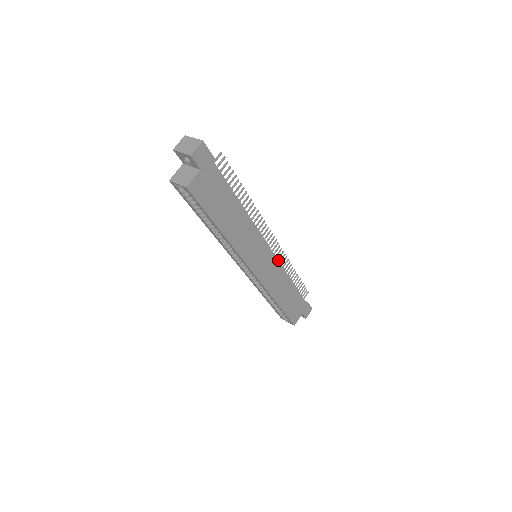
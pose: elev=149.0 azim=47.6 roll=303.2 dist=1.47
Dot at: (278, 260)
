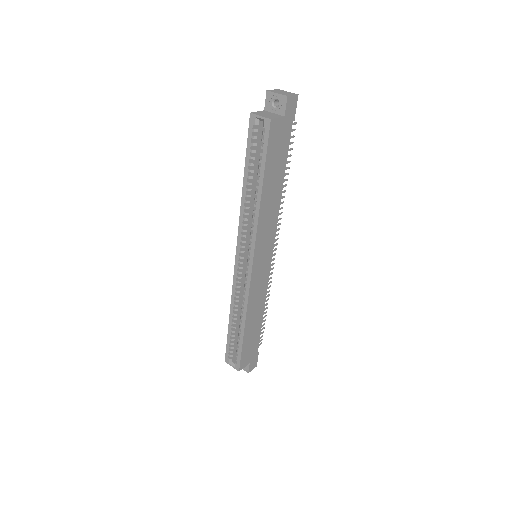
Dot at: (269, 275)
